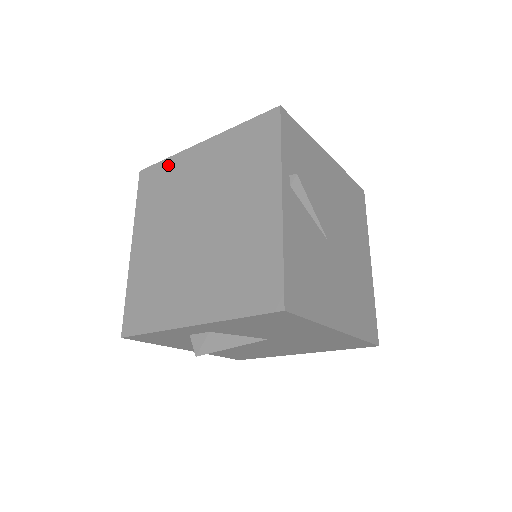
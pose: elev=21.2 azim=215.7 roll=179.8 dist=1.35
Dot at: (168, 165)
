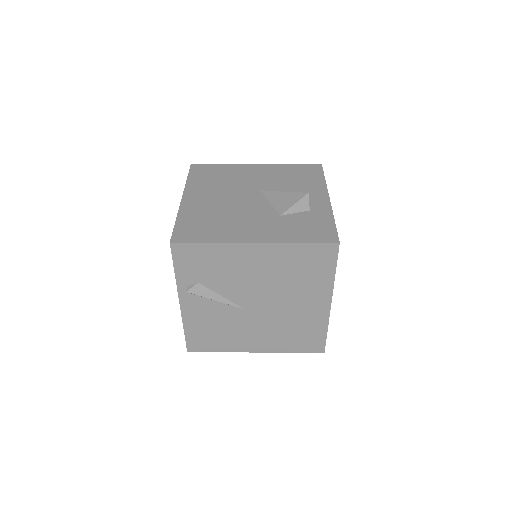
Dot at: occluded
